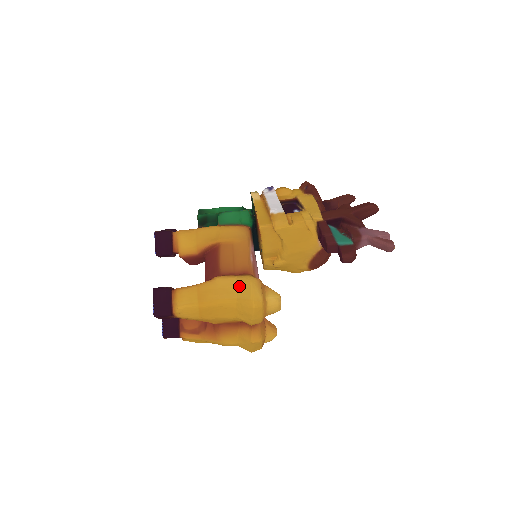
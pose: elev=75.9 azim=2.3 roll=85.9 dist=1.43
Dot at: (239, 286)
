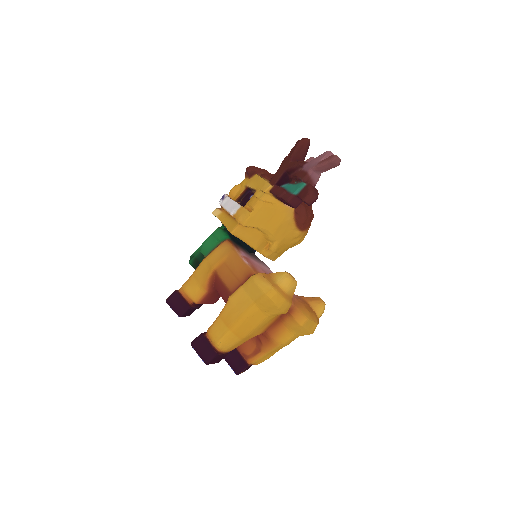
Dot at: (248, 291)
